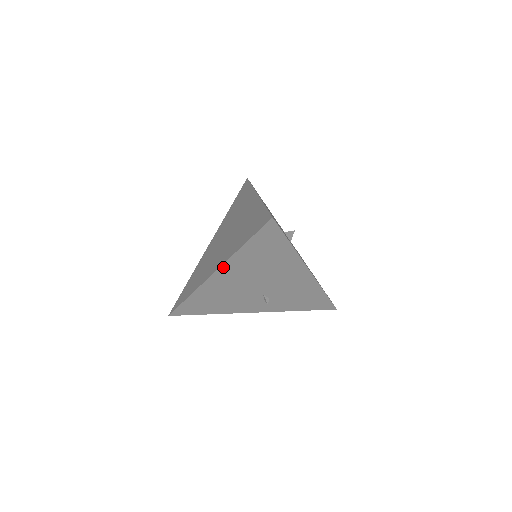
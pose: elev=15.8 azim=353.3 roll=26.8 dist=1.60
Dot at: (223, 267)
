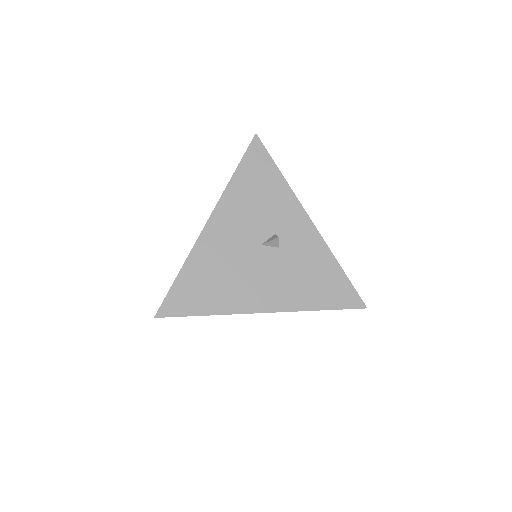
Dot at: occluded
